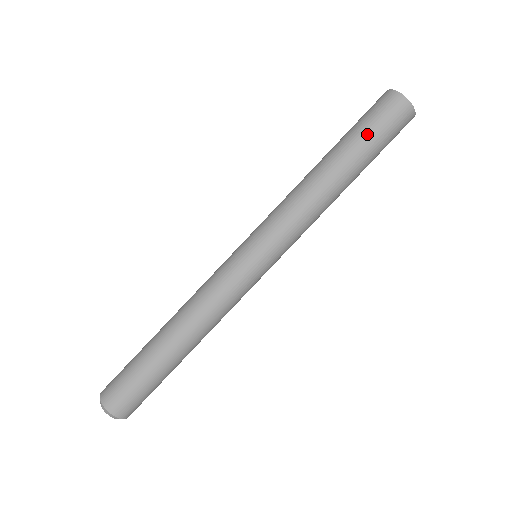
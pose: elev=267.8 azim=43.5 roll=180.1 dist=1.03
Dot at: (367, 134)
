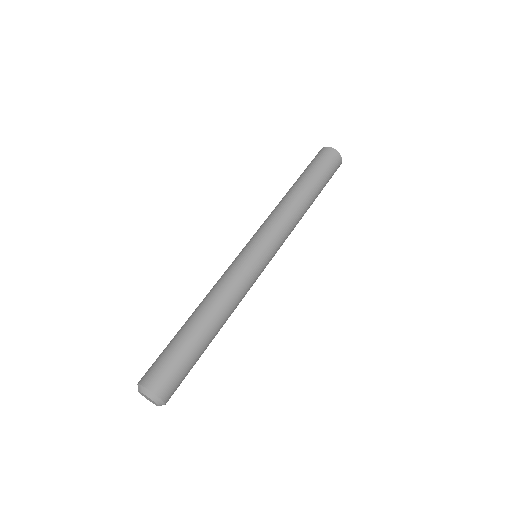
Dot at: (324, 175)
